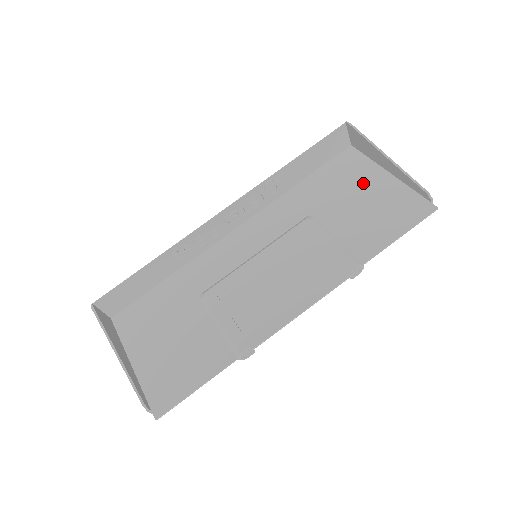
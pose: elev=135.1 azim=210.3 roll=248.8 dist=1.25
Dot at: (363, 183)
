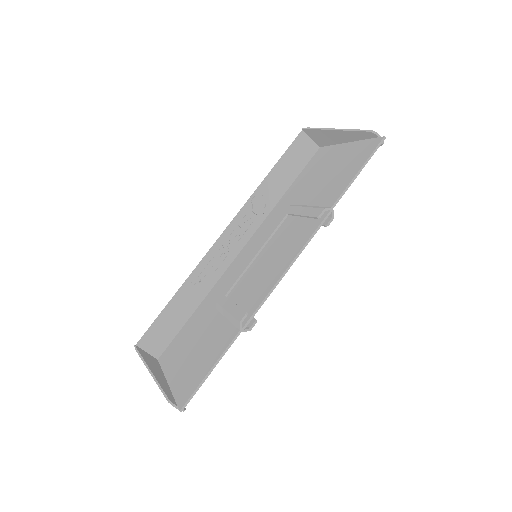
Dot at: (329, 162)
